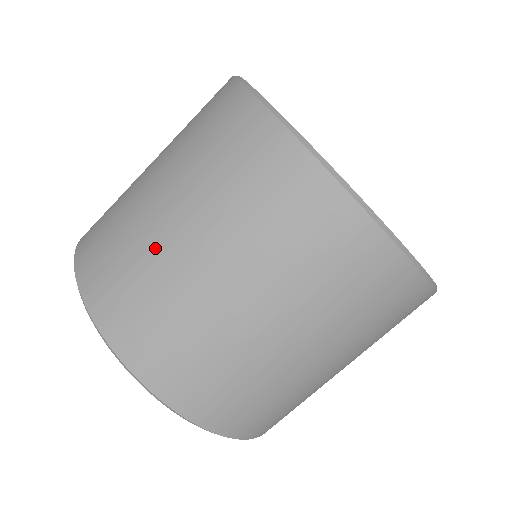
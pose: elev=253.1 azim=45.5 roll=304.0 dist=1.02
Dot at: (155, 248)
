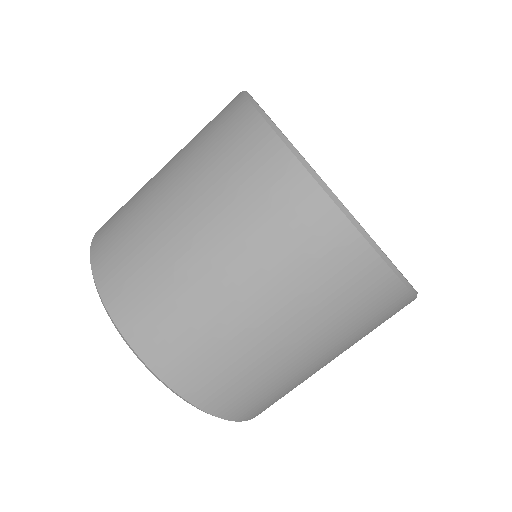
Dot at: (145, 196)
